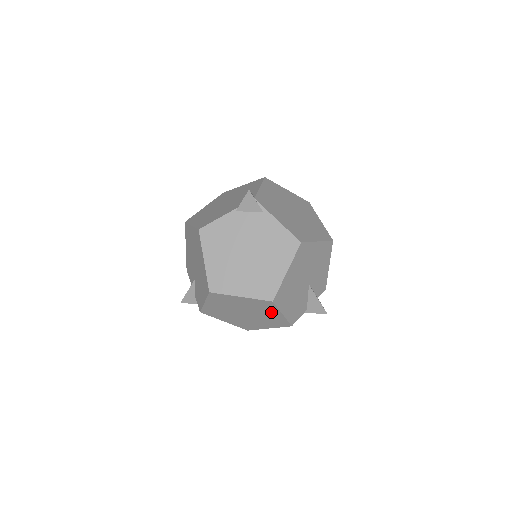
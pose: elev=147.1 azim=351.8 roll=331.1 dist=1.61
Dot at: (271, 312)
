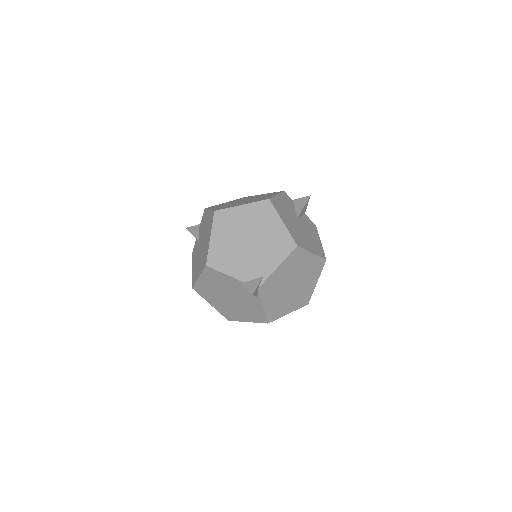
Dot at: occluded
